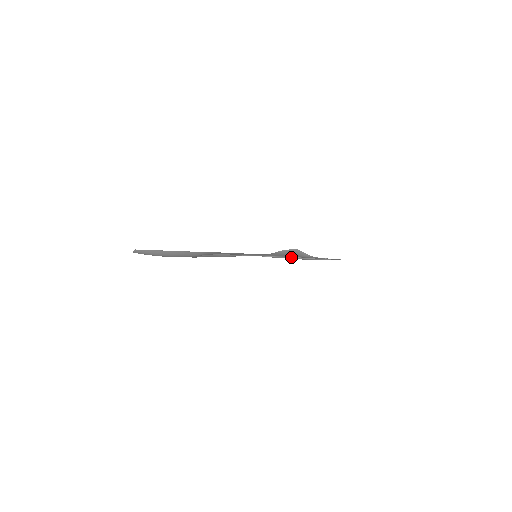
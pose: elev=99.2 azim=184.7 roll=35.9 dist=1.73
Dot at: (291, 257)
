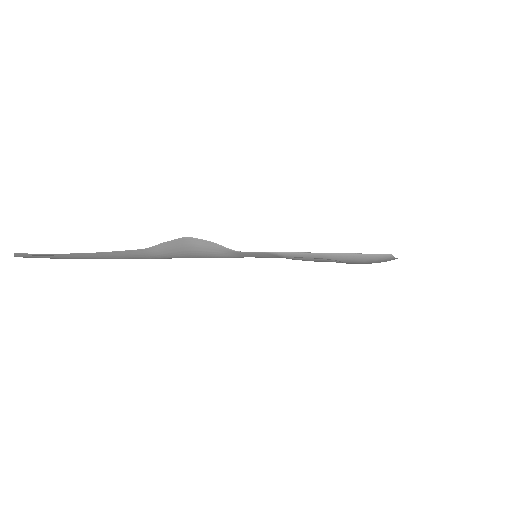
Dot at: occluded
